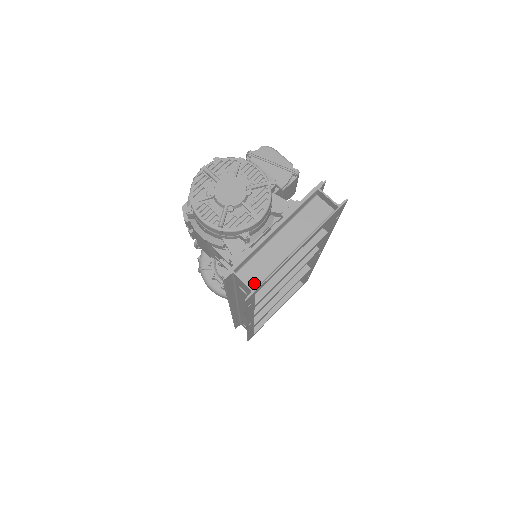
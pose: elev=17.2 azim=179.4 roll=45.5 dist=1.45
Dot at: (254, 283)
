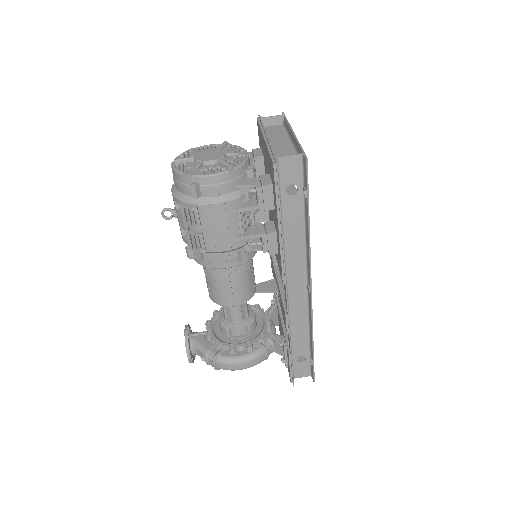
Dot at: occluded
